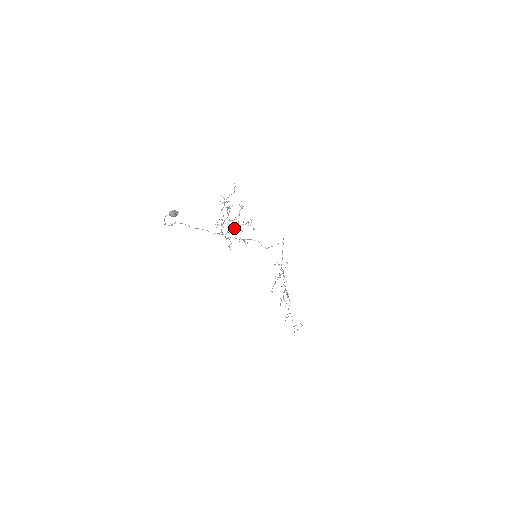
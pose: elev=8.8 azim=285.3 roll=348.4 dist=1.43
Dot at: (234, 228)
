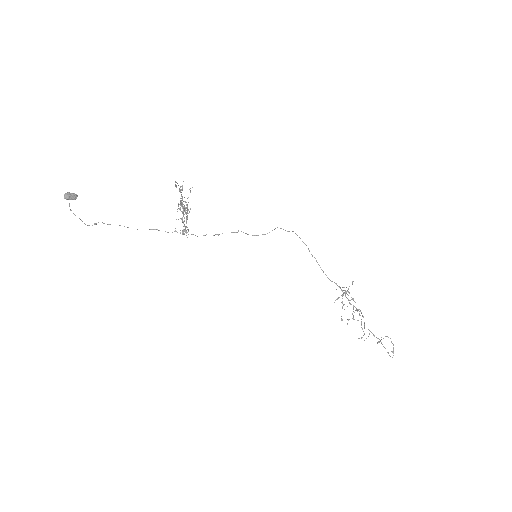
Dot at: (183, 214)
